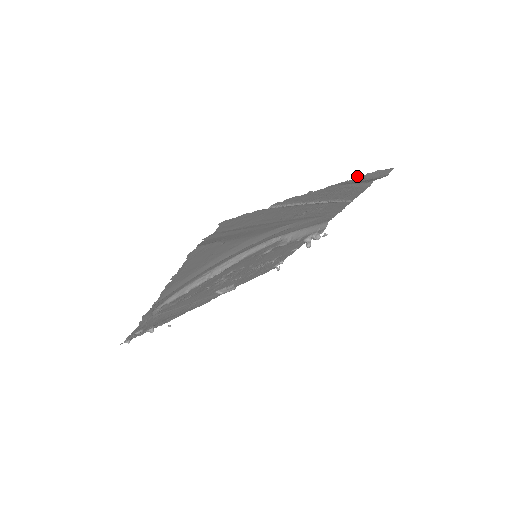
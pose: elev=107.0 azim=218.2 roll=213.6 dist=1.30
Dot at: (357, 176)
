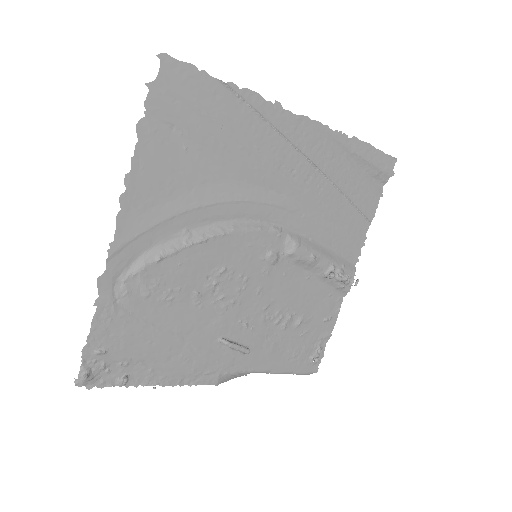
Dot at: occluded
